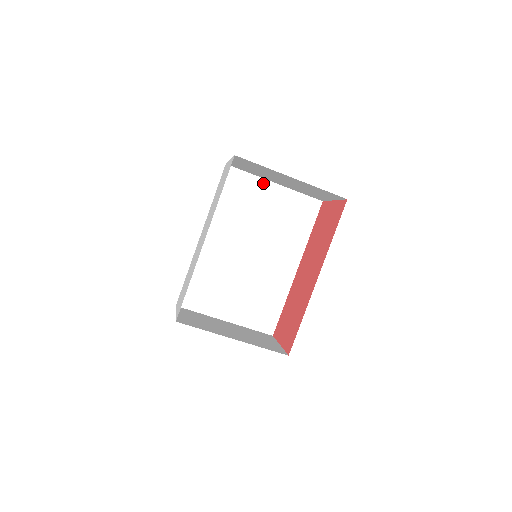
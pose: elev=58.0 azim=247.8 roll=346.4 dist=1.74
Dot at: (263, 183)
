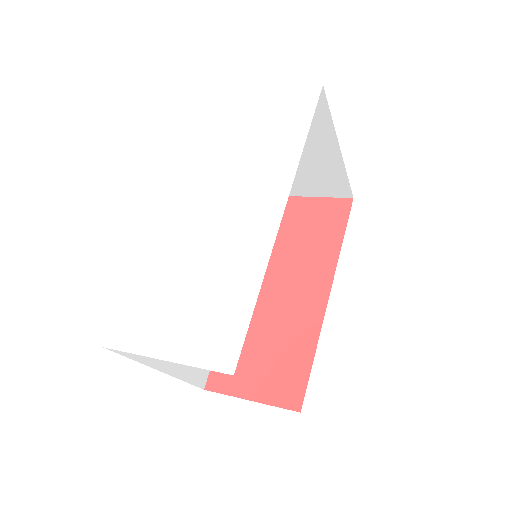
Dot at: occluded
